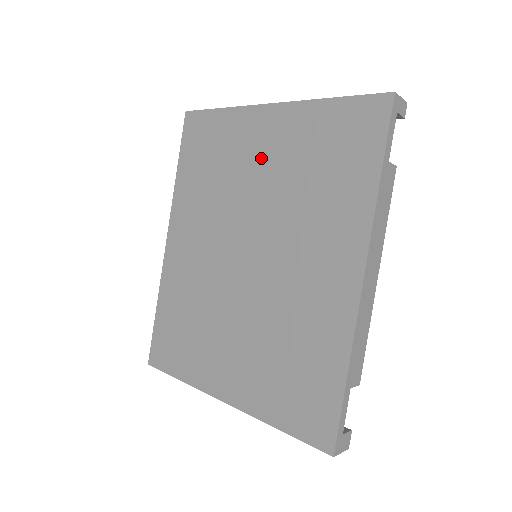
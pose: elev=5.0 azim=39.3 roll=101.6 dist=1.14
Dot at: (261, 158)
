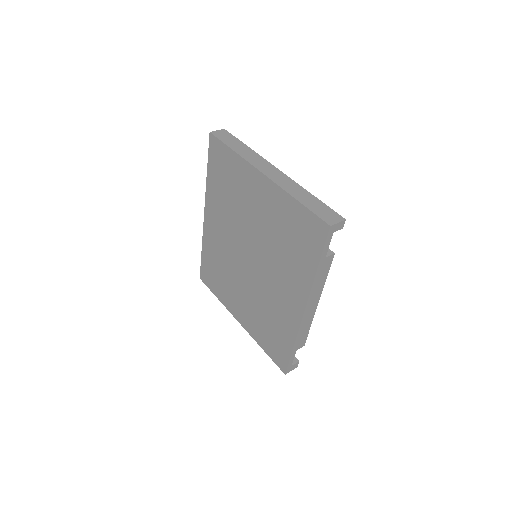
Dot at: (257, 207)
